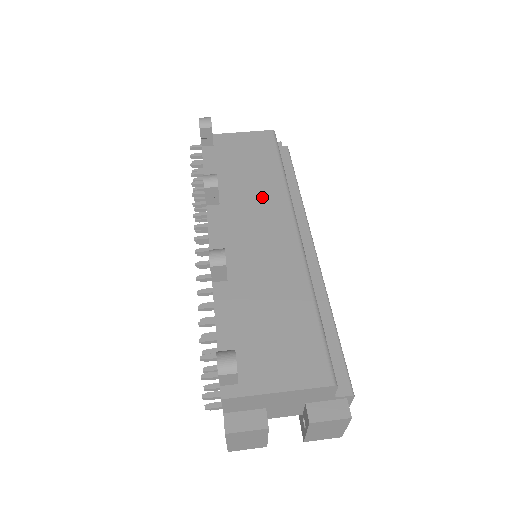
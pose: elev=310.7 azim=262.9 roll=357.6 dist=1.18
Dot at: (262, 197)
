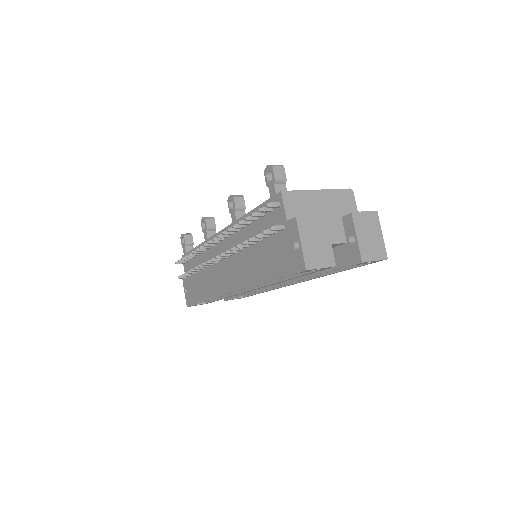
Dot at: occluded
